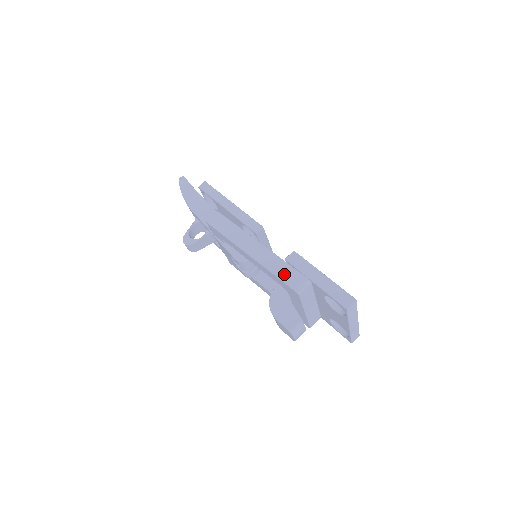
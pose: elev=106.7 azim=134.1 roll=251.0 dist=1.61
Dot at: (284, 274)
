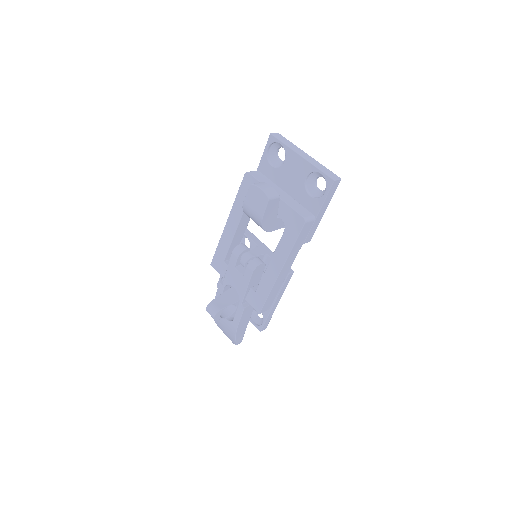
Dot at: occluded
